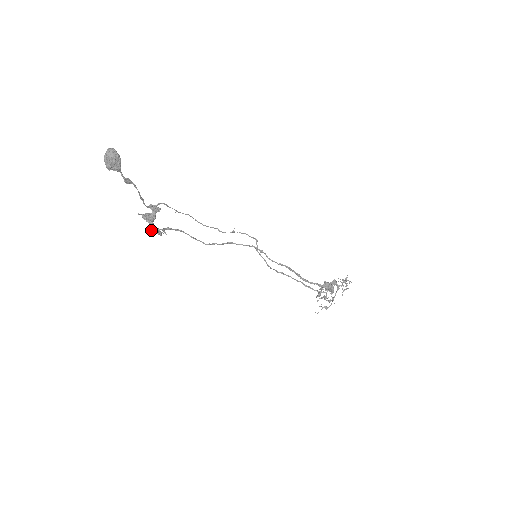
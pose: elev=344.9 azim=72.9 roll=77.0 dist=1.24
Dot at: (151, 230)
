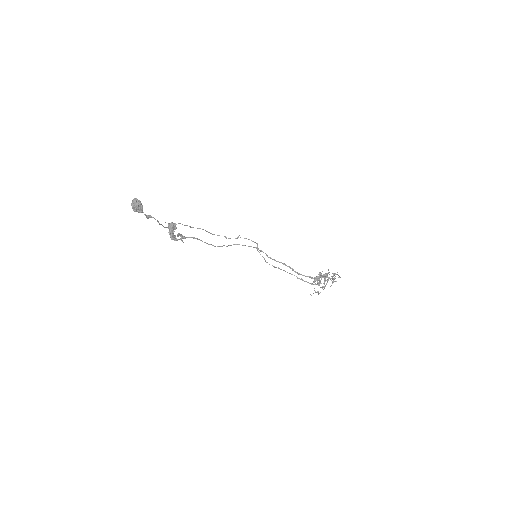
Dot at: occluded
